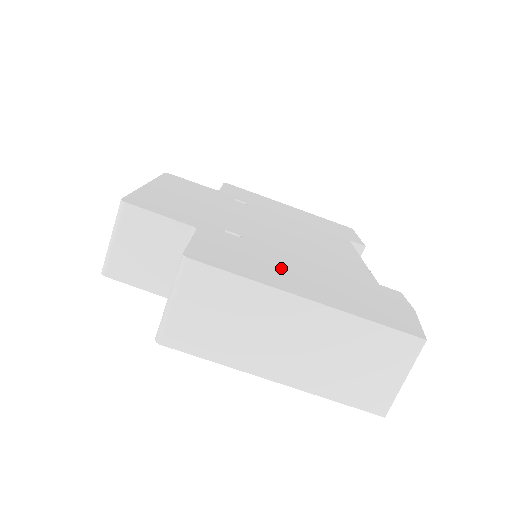
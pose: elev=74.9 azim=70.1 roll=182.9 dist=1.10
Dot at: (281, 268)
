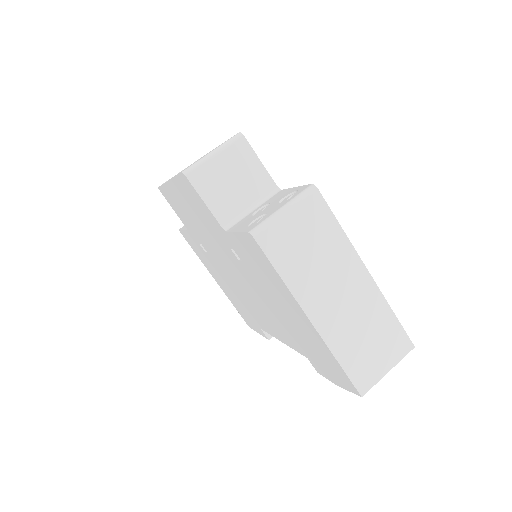
Dot at: occluded
